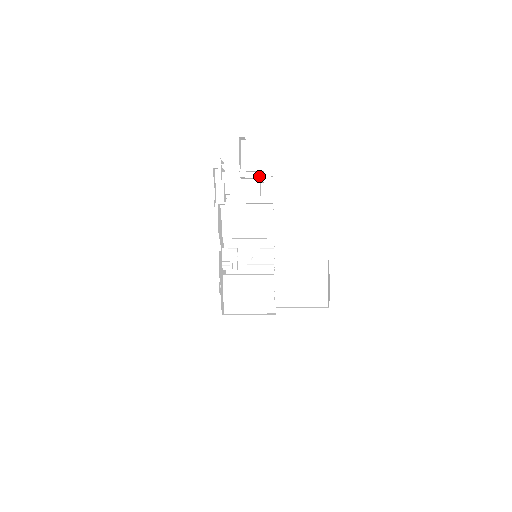
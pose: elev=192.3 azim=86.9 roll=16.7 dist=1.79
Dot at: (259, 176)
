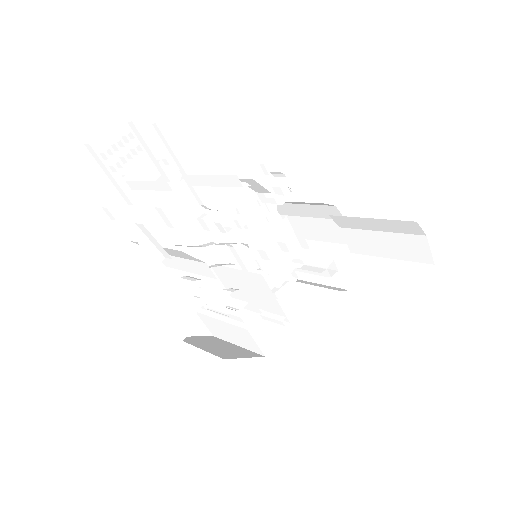
Dot at: (161, 182)
